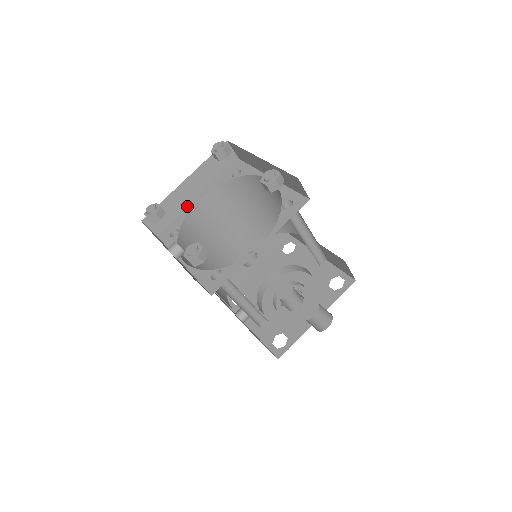
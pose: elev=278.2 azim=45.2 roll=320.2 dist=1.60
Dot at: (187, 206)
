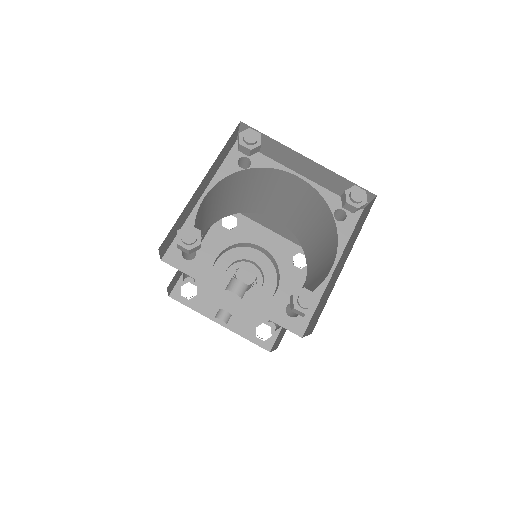
Dot at: (190, 211)
